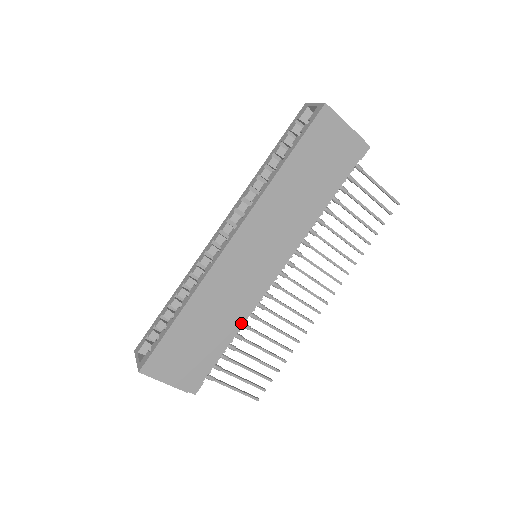
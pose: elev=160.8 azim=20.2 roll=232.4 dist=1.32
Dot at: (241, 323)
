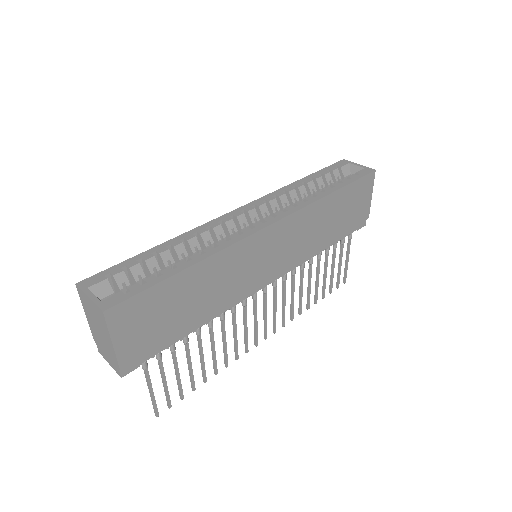
Dot at: (214, 315)
